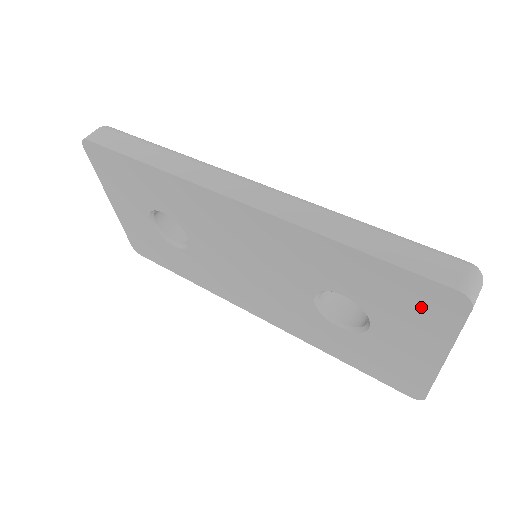
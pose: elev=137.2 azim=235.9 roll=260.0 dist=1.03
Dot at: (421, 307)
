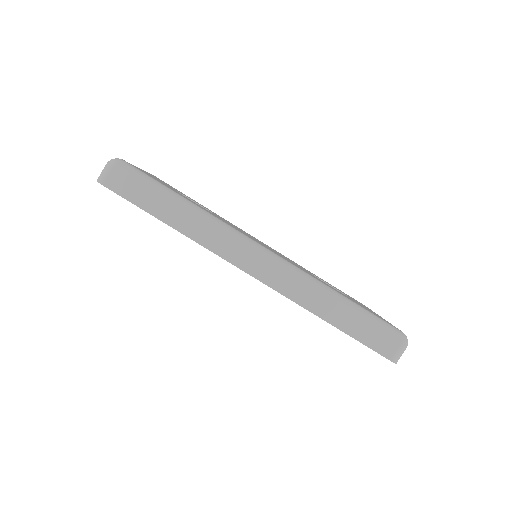
Dot at: occluded
